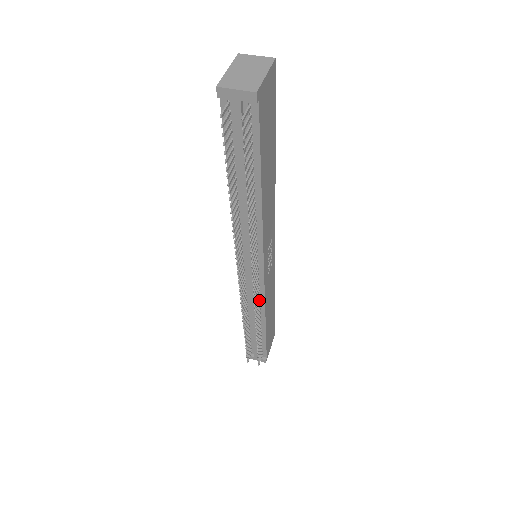
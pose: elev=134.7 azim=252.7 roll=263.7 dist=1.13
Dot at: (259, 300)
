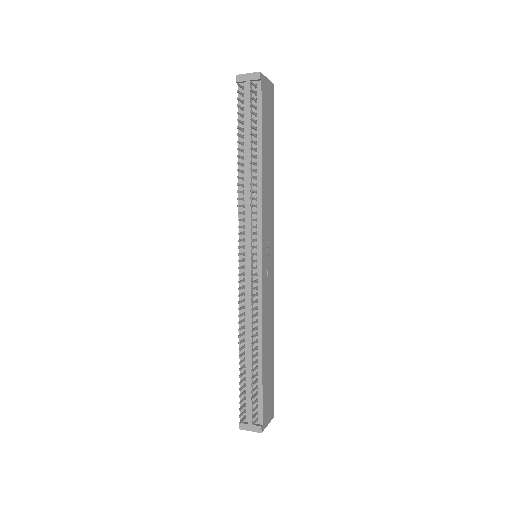
Dot at: (256, 305)
